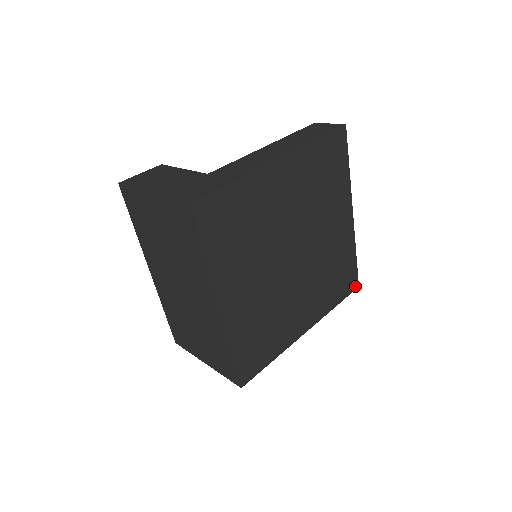
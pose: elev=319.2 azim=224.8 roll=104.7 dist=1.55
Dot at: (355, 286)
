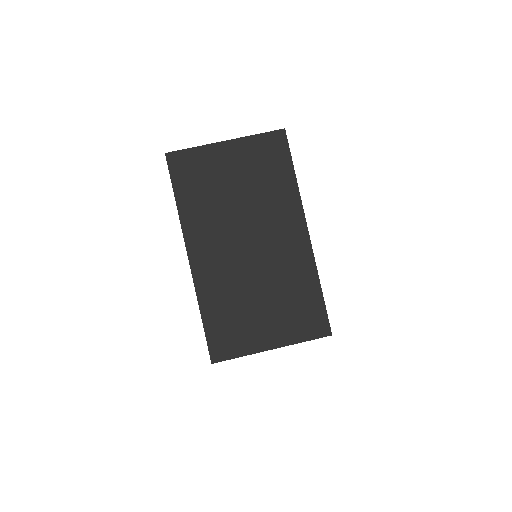
Dot at: occluded
